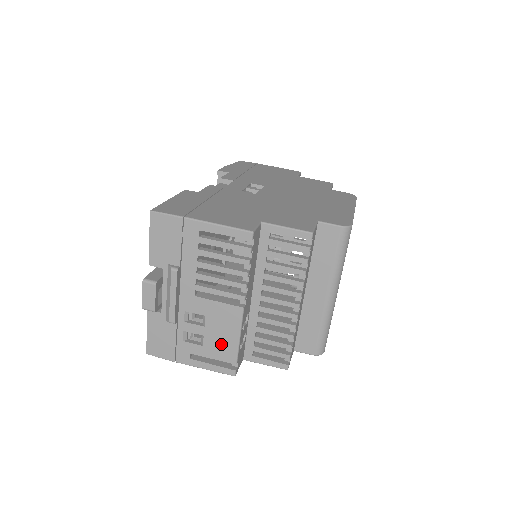
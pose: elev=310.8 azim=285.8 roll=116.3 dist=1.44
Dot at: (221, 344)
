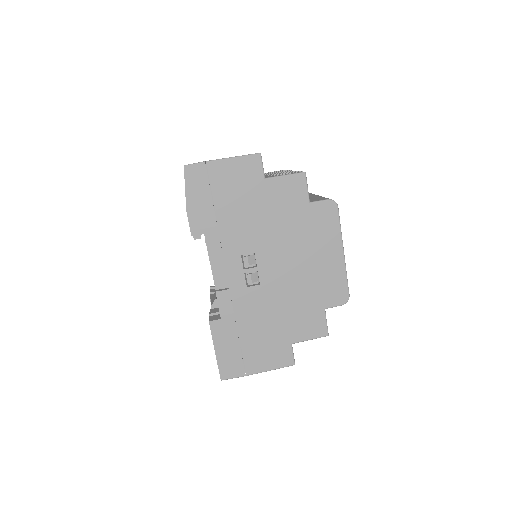
Dot at: occluded
